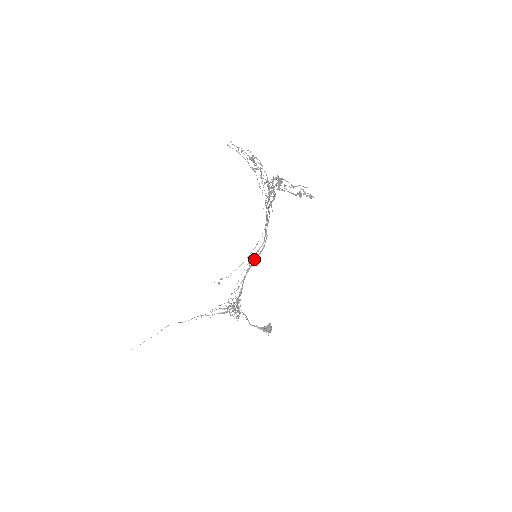
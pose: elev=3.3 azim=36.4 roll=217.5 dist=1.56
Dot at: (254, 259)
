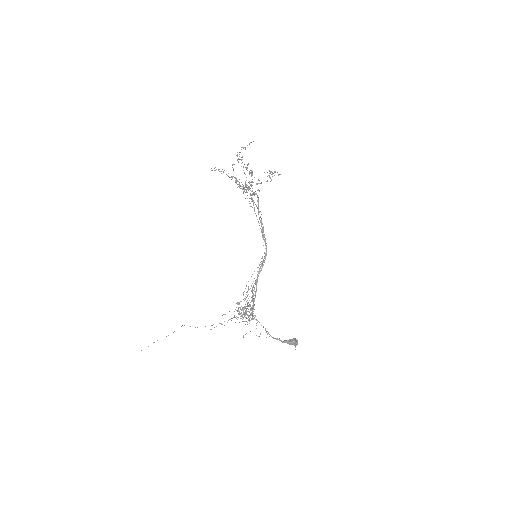
Dot at: (260, 268)
